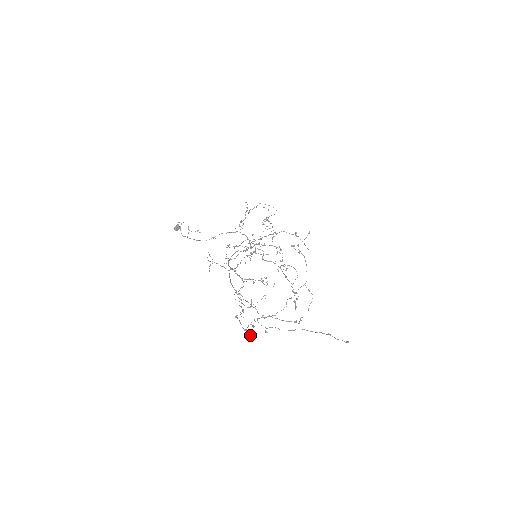
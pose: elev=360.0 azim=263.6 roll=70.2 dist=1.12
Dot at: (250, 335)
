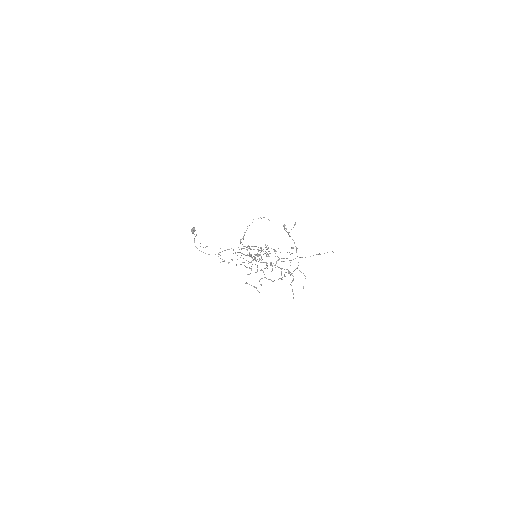
Dot at: (259, 292)
